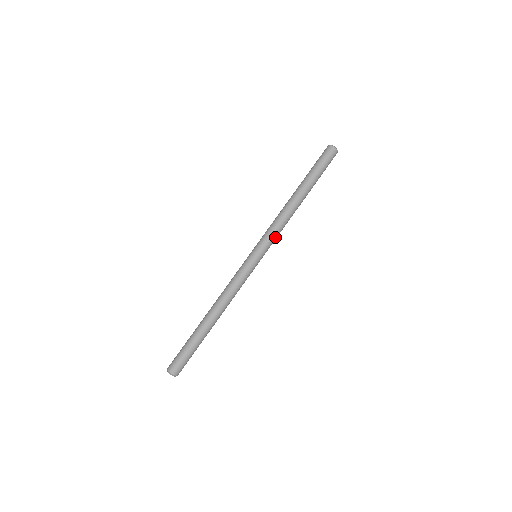
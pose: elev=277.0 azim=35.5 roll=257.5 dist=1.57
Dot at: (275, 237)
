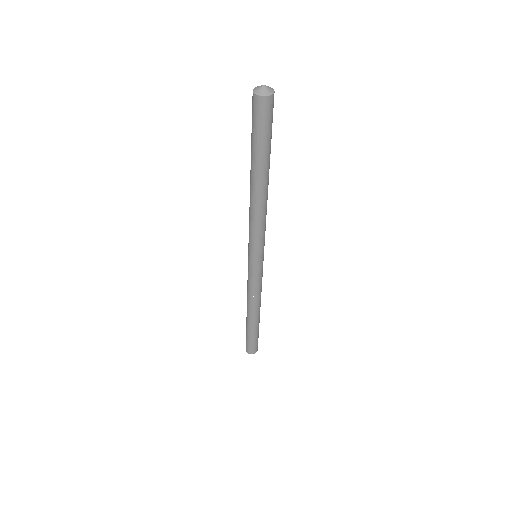
Dot at: (263, 235)
